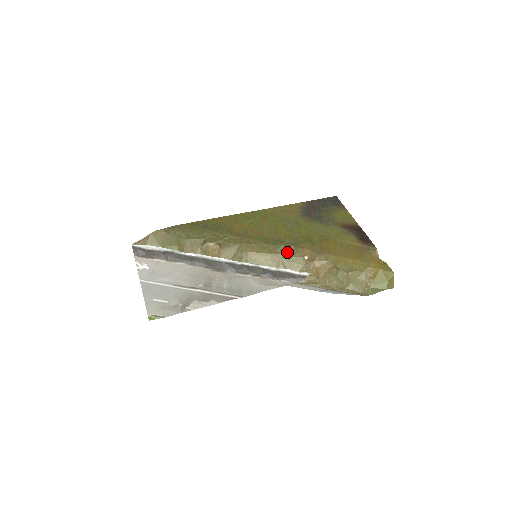
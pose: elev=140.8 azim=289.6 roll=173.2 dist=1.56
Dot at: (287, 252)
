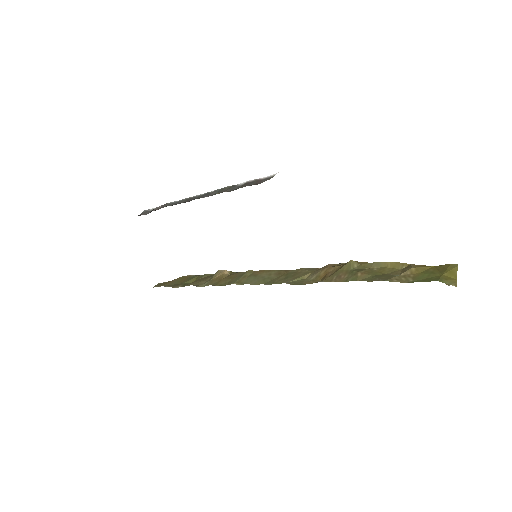
Dot at: occluded
